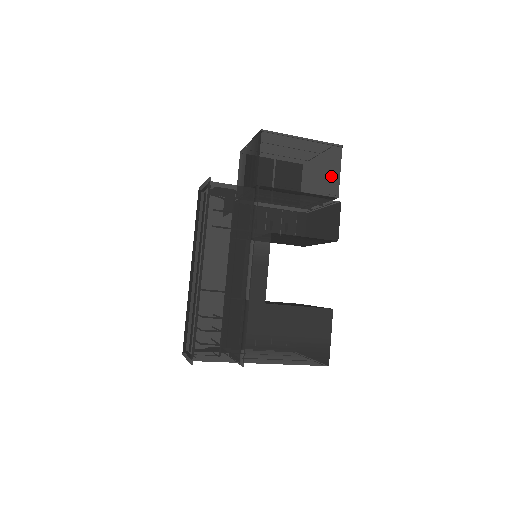
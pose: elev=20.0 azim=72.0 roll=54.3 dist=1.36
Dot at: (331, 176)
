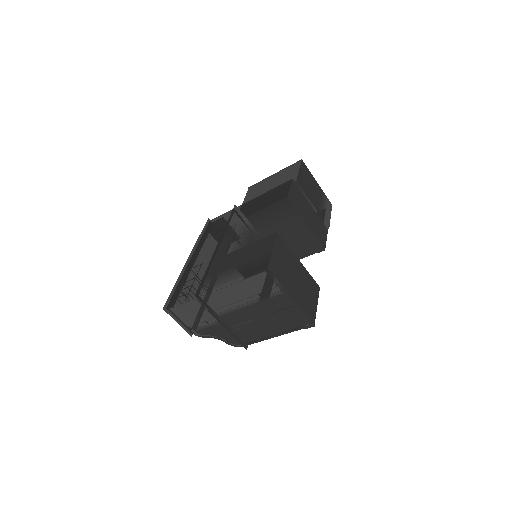
Dot at: (292, 176)
